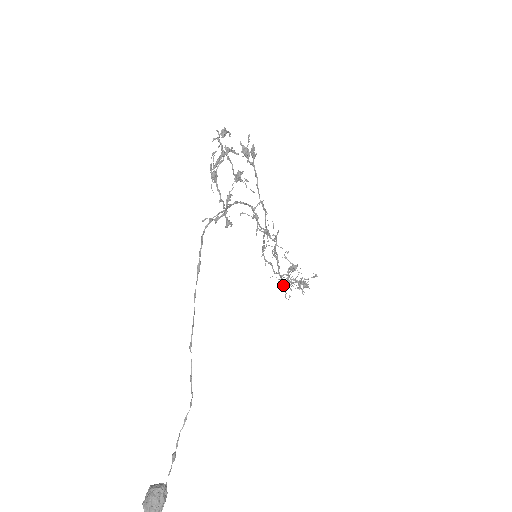
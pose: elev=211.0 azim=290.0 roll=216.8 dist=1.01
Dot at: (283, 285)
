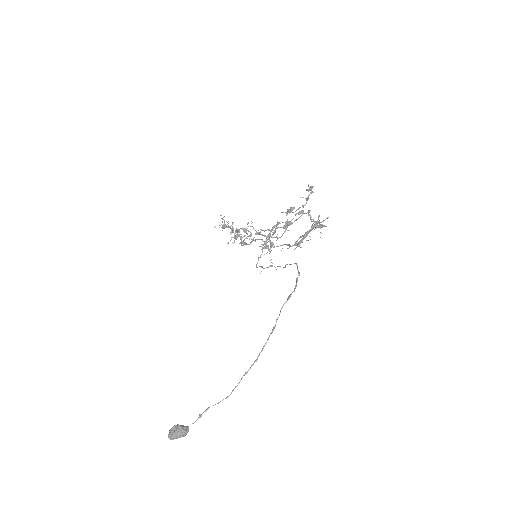
Dot at: occluded
